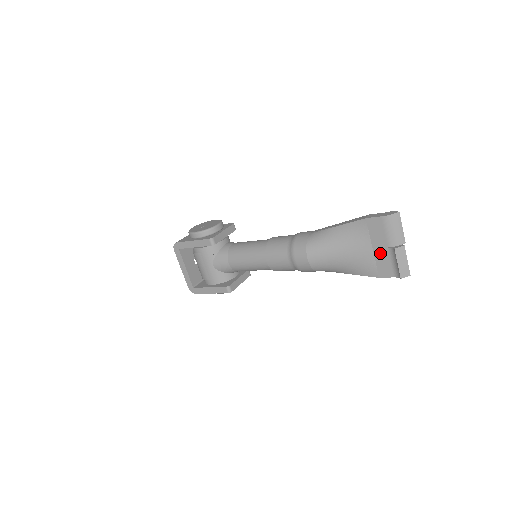
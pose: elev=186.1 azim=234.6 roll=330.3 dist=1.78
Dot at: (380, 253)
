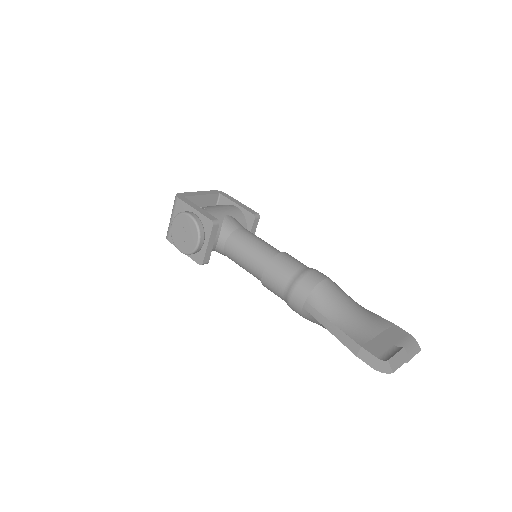
Dot at: occluded
